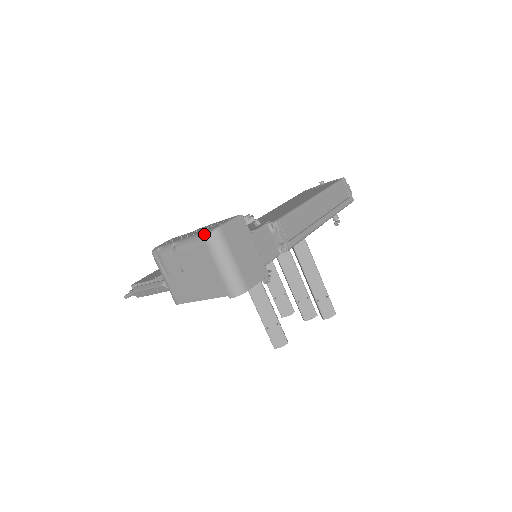
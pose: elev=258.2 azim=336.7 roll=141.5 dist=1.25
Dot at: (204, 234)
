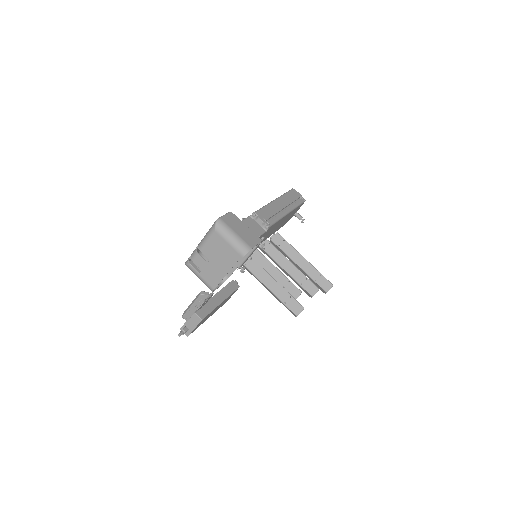
Dot at: (212, 226)
